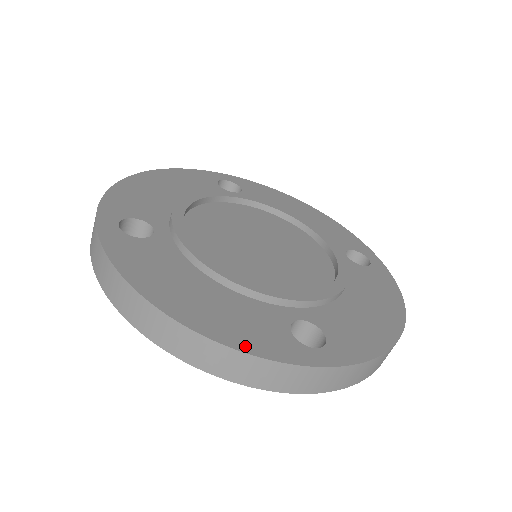
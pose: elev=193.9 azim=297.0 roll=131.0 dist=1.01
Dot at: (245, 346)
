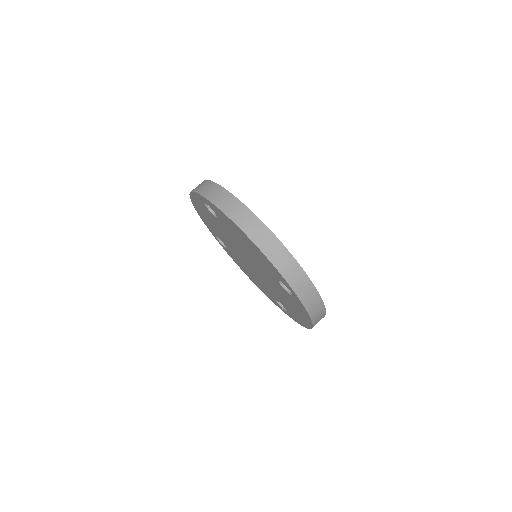
Dot at: (287, 250)
